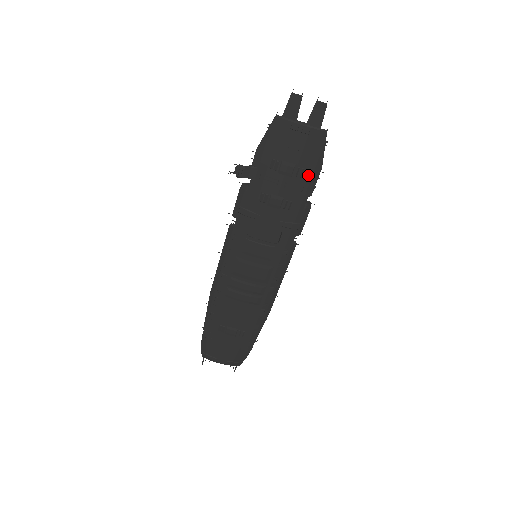
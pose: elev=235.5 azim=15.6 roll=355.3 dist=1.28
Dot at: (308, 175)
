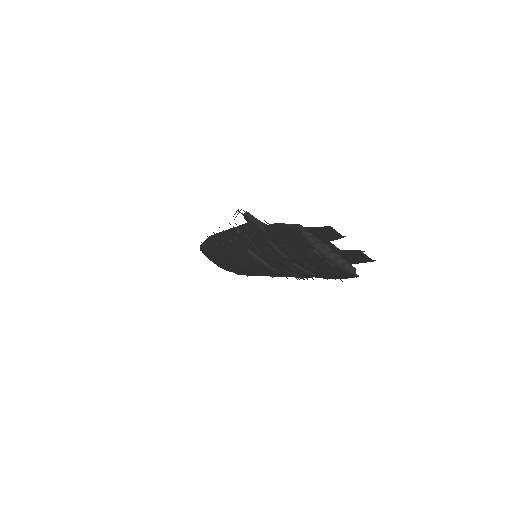
Dot at: (323, 274)
